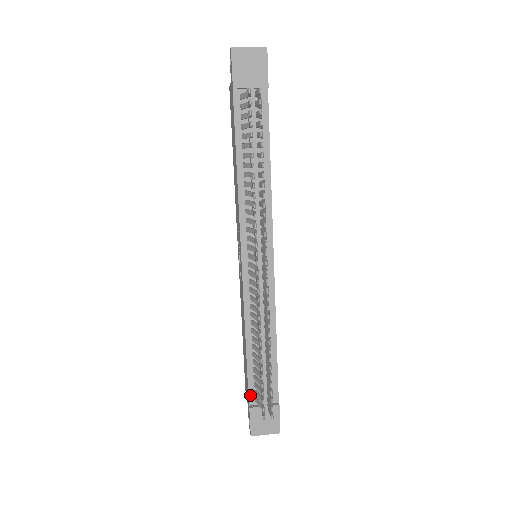
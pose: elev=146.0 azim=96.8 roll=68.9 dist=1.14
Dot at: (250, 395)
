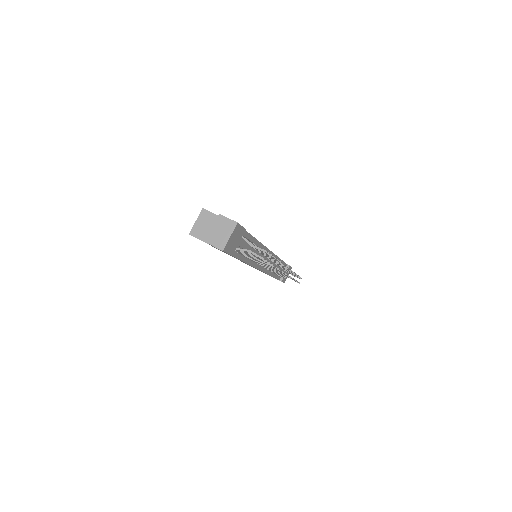
Dot at: (278, 279)
